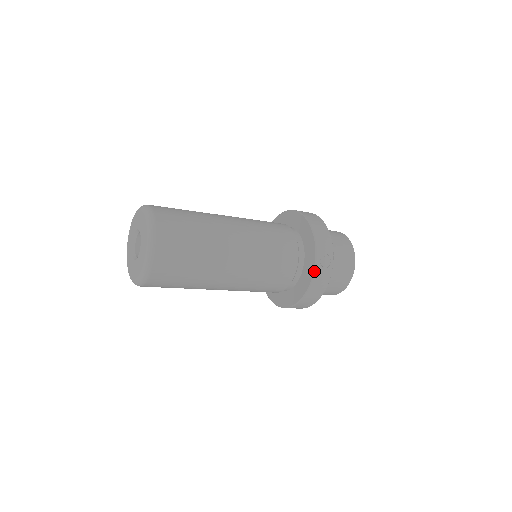
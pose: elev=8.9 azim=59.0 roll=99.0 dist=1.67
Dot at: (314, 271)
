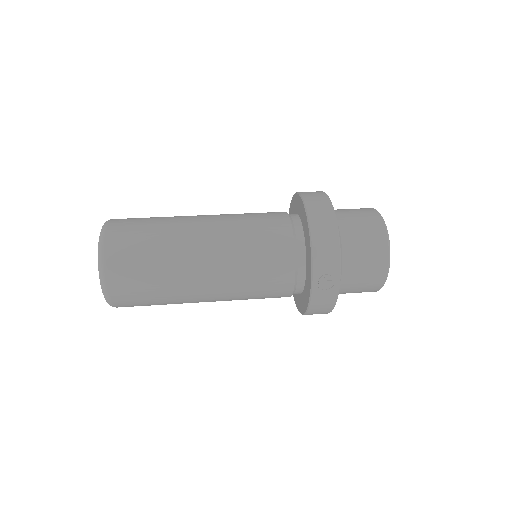
Dot at: (310, 294)
